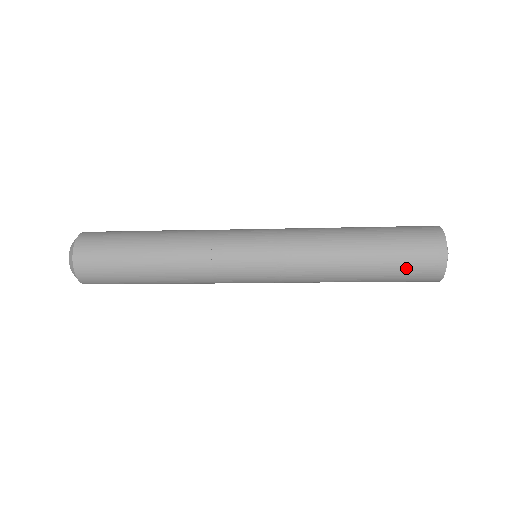
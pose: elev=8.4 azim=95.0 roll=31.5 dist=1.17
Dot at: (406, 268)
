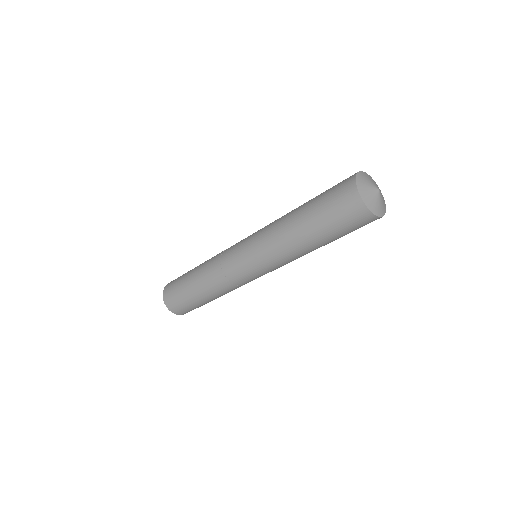
Dot at: (332, 212)
